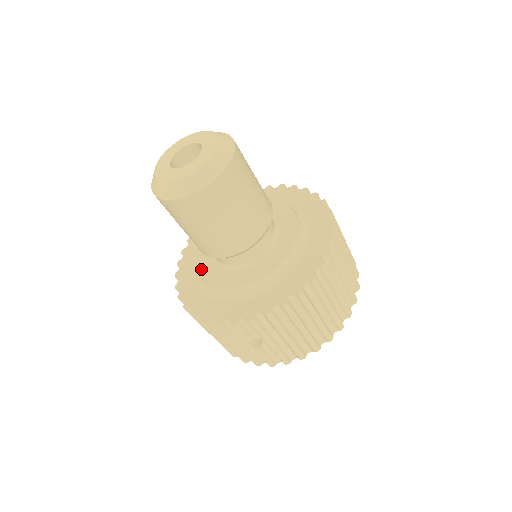
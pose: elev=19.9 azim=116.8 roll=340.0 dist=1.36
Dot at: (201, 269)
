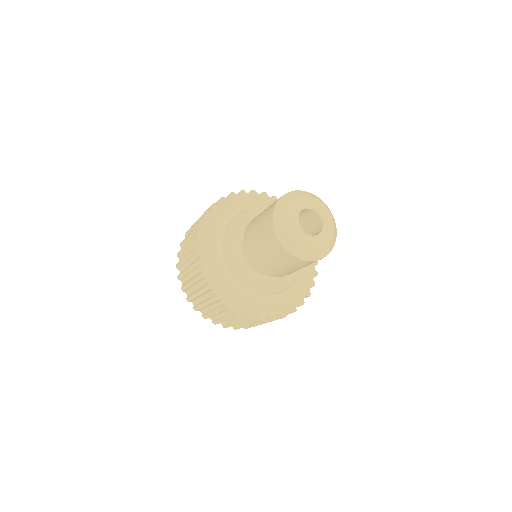
Dot at: (229, 261)
